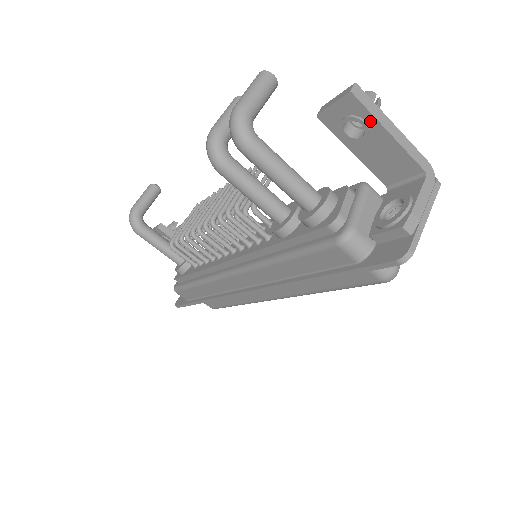
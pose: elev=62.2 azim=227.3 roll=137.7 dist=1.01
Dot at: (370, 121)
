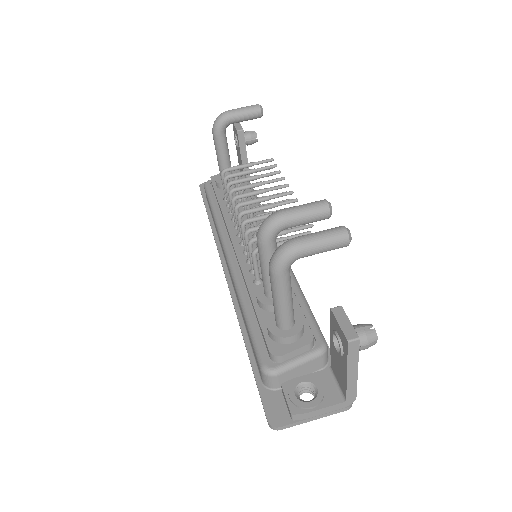
Dot at: (345, 357)
